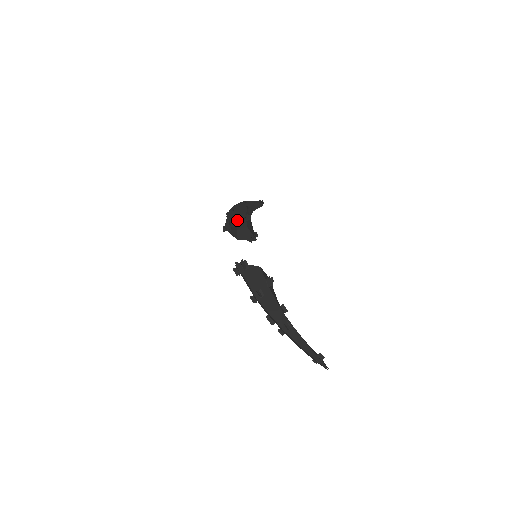
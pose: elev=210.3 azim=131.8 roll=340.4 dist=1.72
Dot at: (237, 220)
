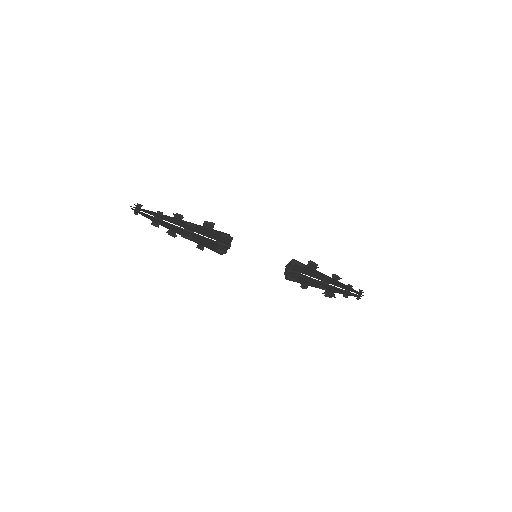
Dot at: (213, 234)
